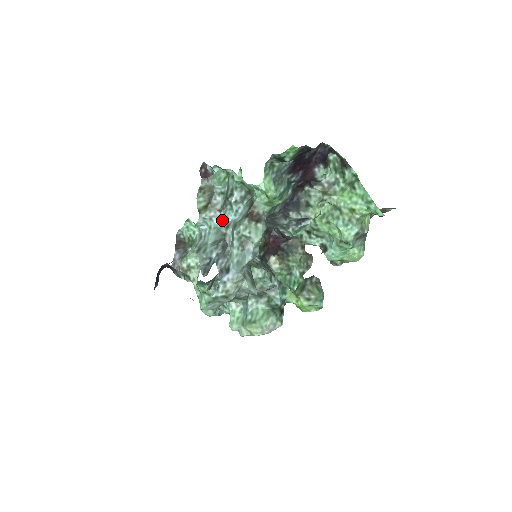
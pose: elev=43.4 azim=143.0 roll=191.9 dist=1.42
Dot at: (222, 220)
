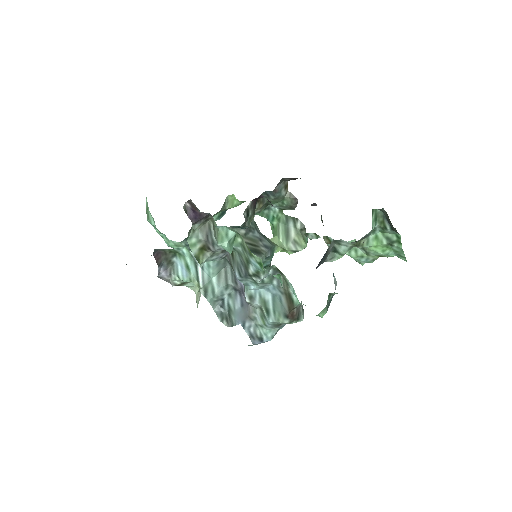
Dot at: (226, 256)
